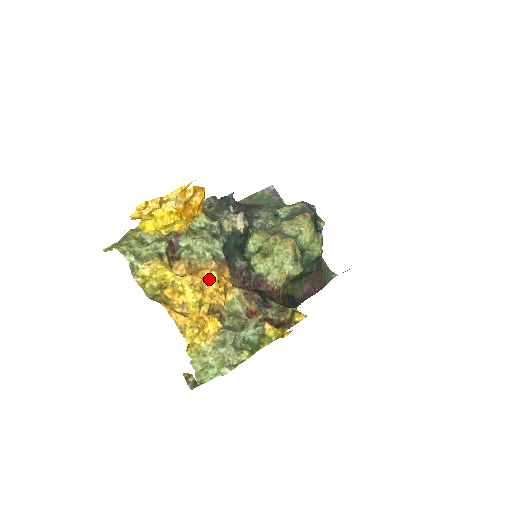
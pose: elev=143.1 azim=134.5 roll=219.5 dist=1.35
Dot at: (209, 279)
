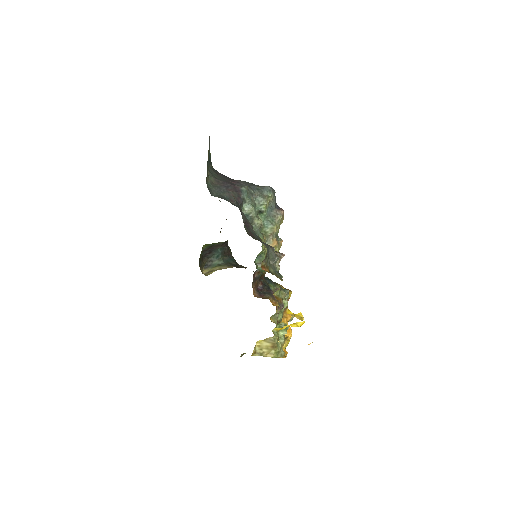
Dot at: (288, 321)
